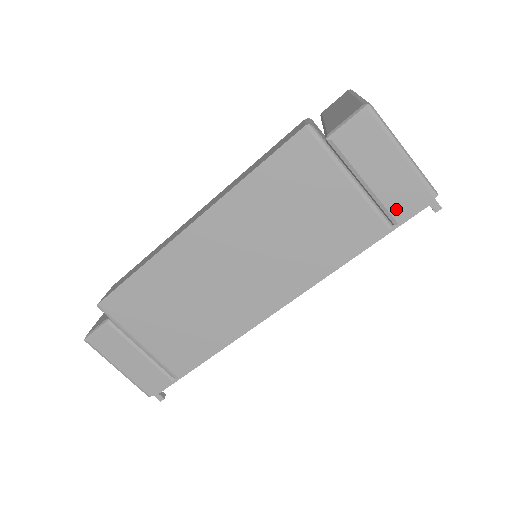
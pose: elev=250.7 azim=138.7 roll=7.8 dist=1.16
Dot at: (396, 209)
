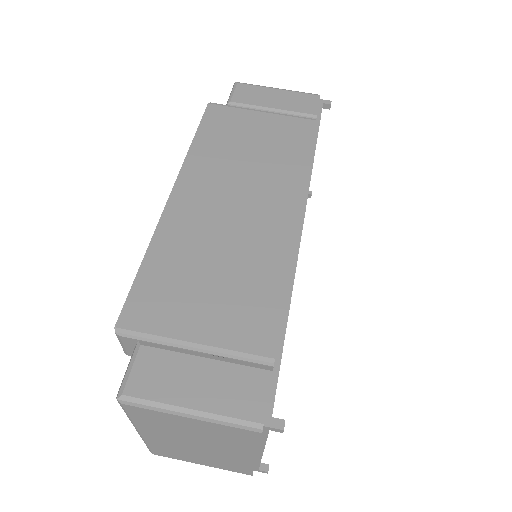
Dot at: (306, 110)
